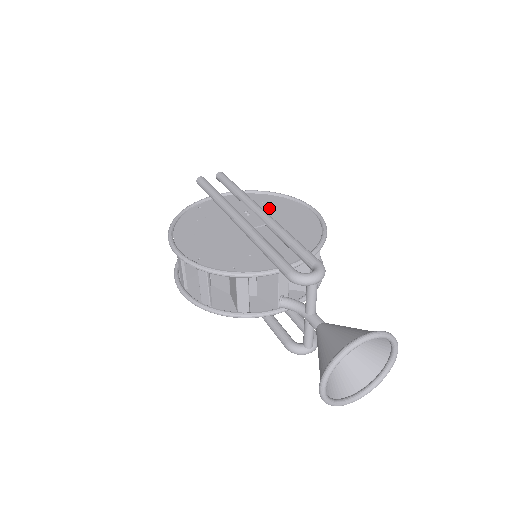
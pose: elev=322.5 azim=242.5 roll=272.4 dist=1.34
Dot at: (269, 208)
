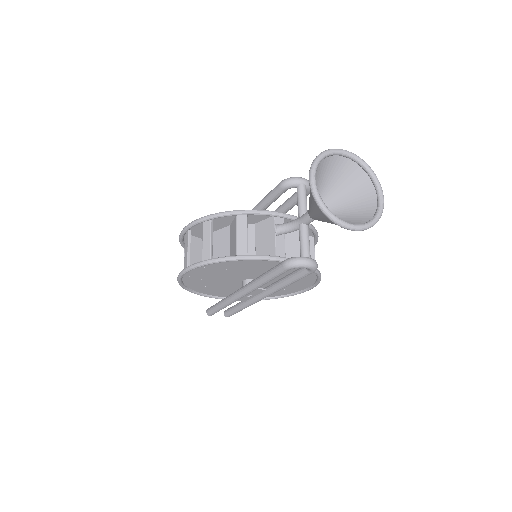
Dot at: occluded
